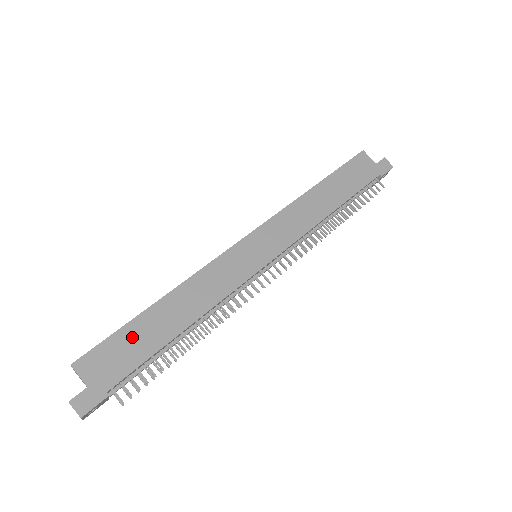
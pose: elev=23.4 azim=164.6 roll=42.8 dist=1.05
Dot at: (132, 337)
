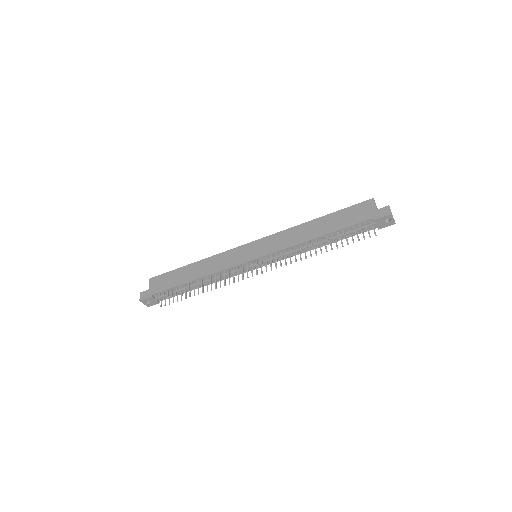
Dot at: (174, 276)
